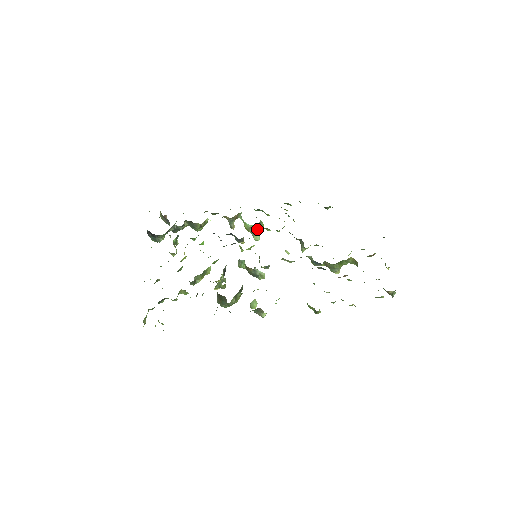
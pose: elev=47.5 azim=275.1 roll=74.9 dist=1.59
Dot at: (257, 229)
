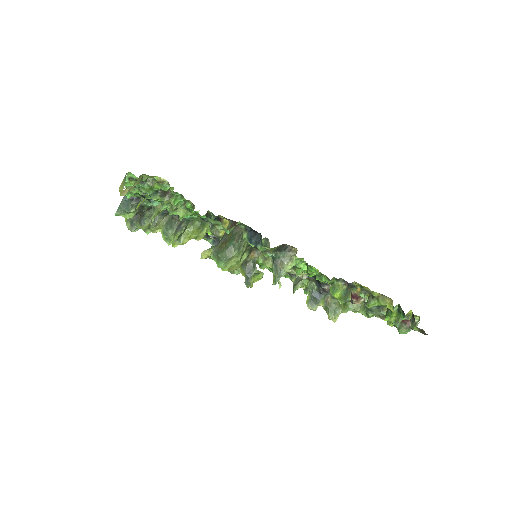
Dot at: occluded
